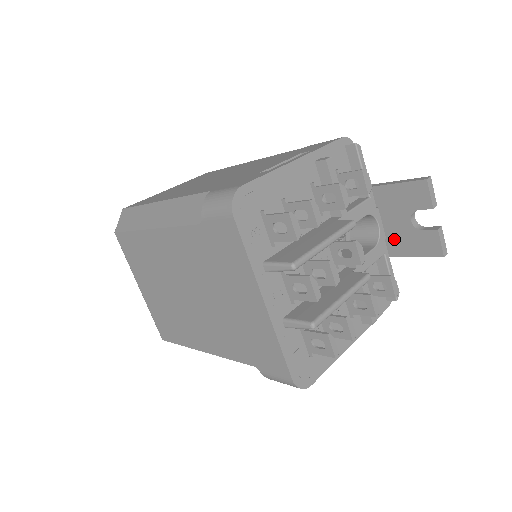
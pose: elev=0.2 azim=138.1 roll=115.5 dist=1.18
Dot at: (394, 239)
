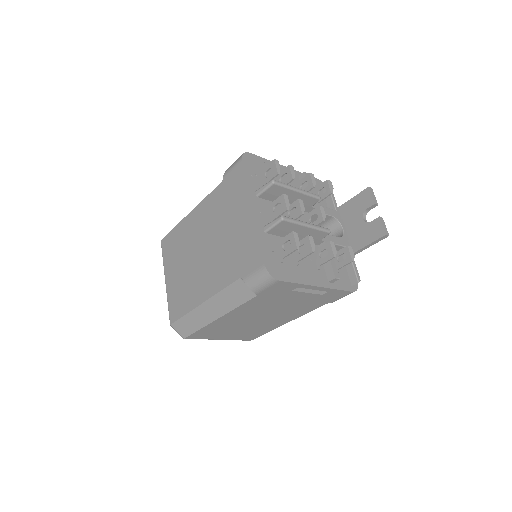
Dot at: (354, 238)
